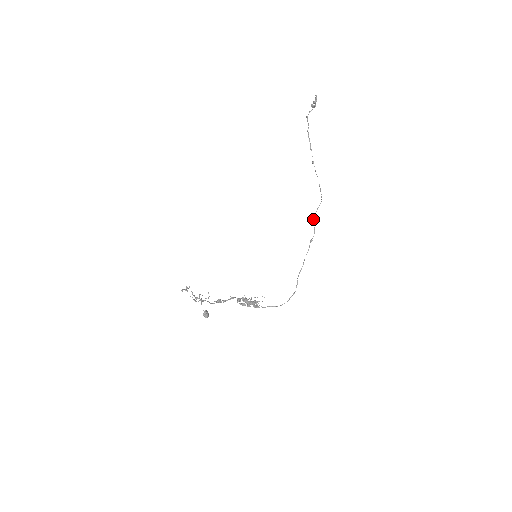
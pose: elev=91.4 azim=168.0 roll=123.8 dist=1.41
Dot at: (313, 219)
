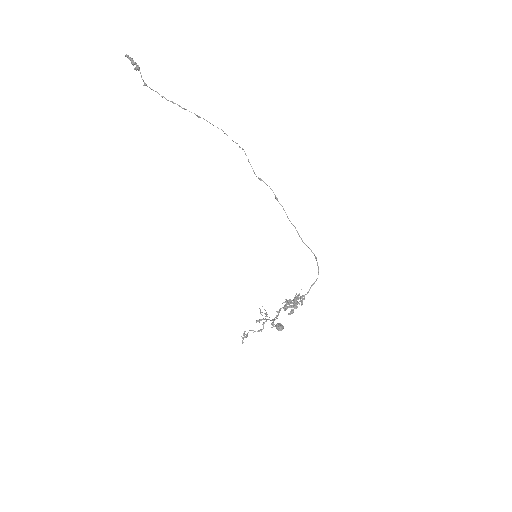
Dot at: occluded
